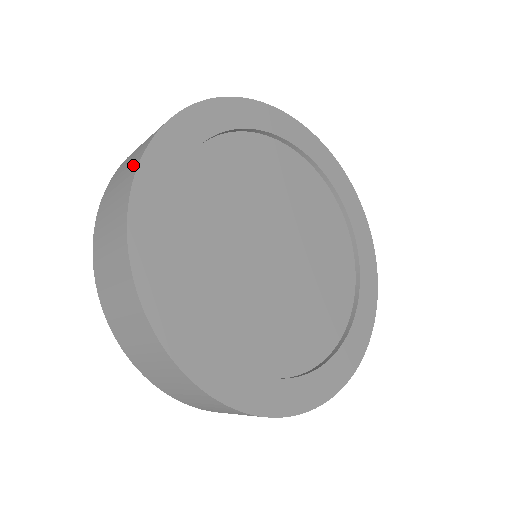
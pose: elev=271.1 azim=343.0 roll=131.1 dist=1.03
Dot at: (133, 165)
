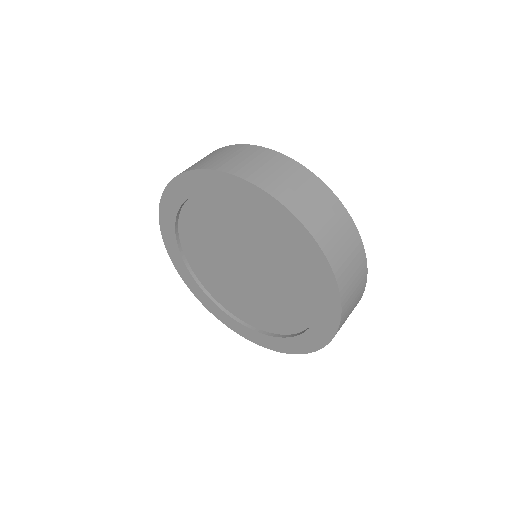
Dot at: occluded
